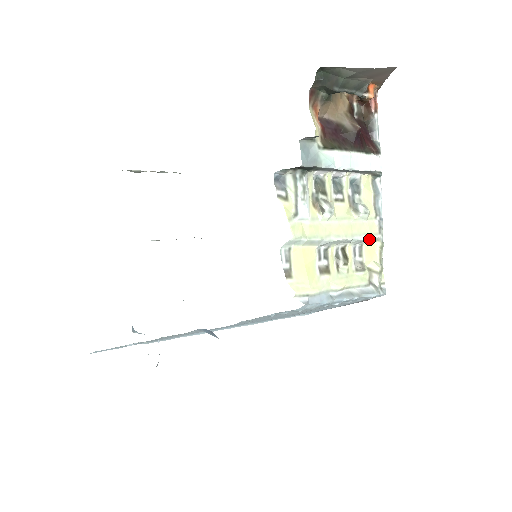
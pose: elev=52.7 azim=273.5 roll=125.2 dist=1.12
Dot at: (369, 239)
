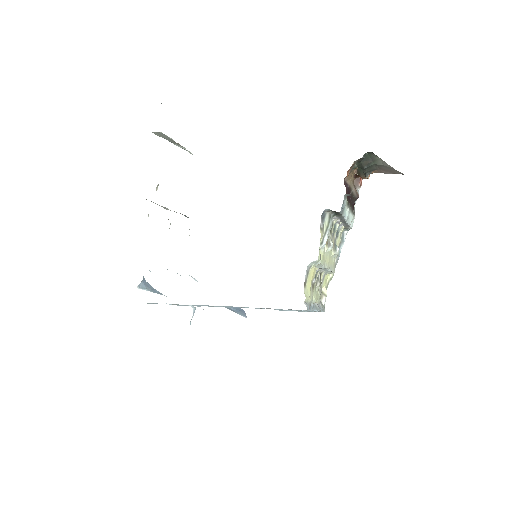
Dot at: (331, 271)
